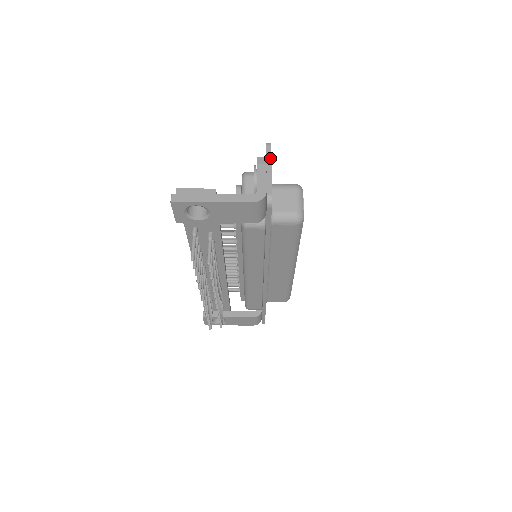
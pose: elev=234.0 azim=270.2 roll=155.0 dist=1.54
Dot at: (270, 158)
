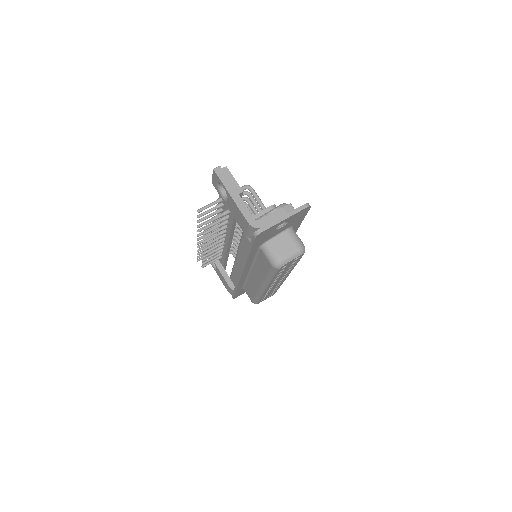
Dot at: (294, 213)
